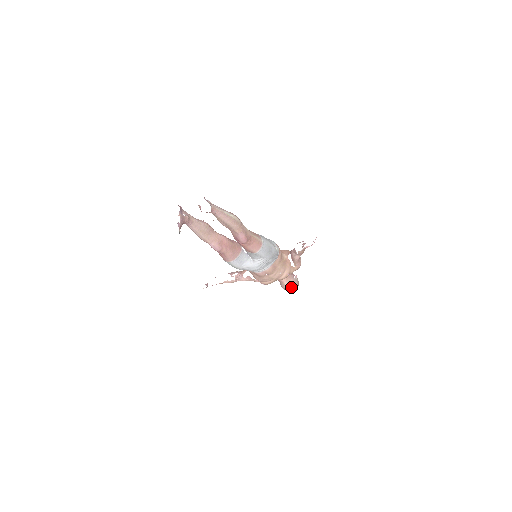
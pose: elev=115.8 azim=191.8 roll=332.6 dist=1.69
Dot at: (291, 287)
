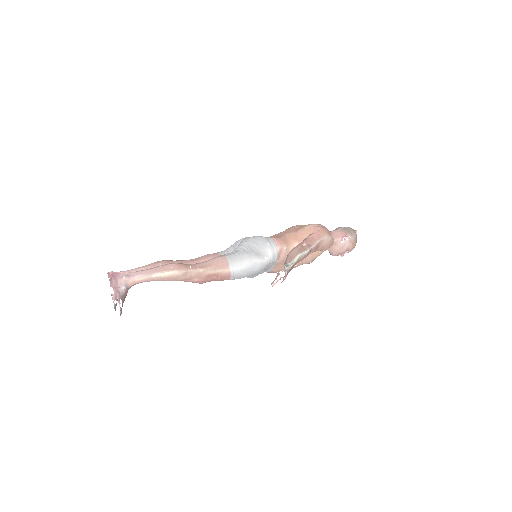
Dot at: (338, 253)
